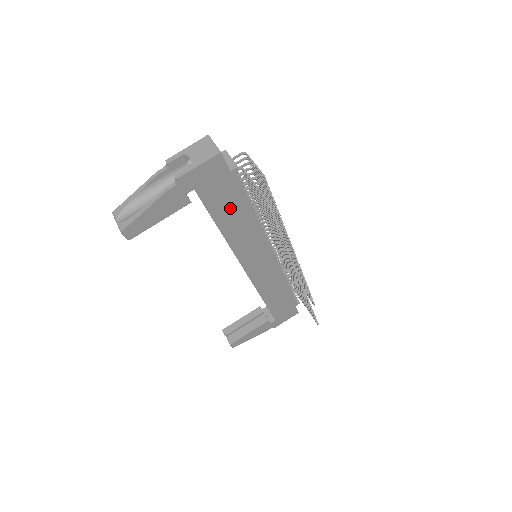
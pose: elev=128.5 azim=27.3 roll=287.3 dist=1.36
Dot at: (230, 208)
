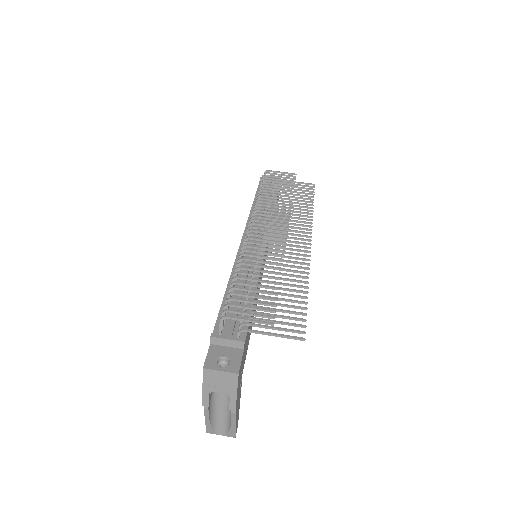
Dot at: (250, 327)
